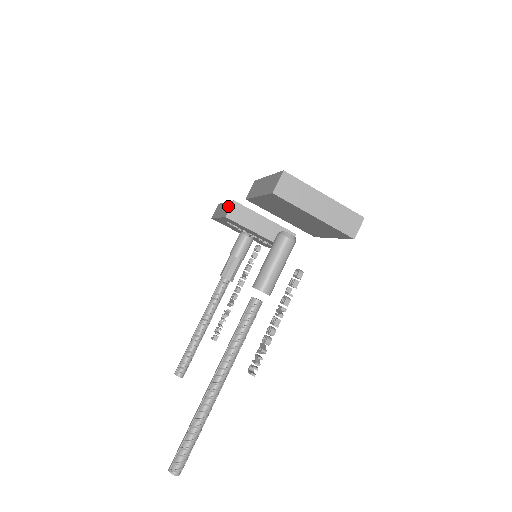
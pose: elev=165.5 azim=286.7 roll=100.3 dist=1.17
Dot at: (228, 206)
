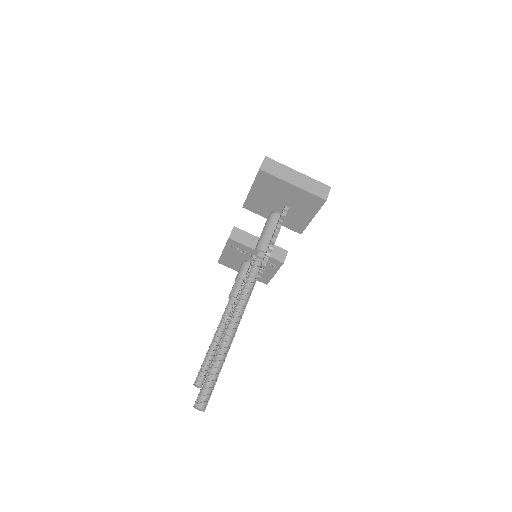
Dot at: occluded
